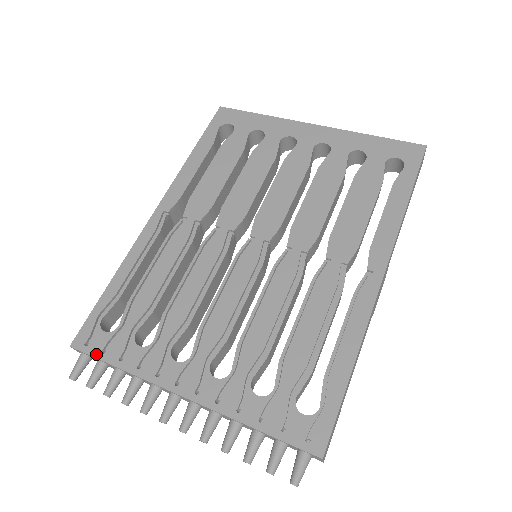
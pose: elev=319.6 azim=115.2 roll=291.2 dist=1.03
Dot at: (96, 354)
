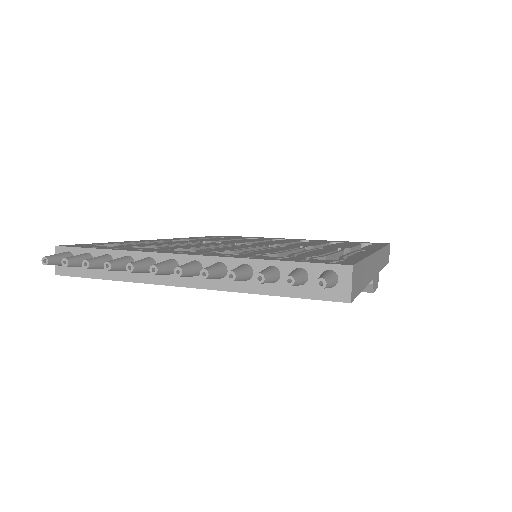
Dot at: (85, 247)
